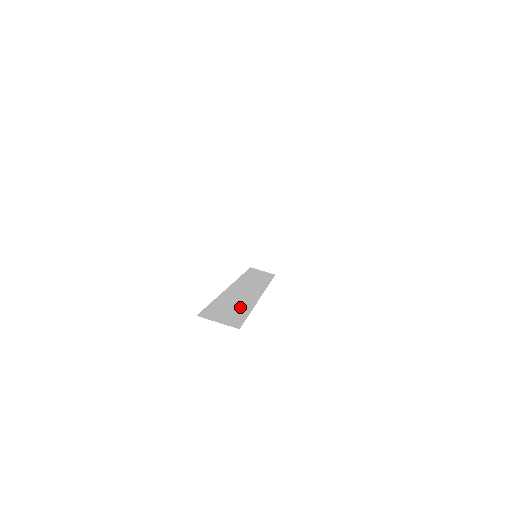
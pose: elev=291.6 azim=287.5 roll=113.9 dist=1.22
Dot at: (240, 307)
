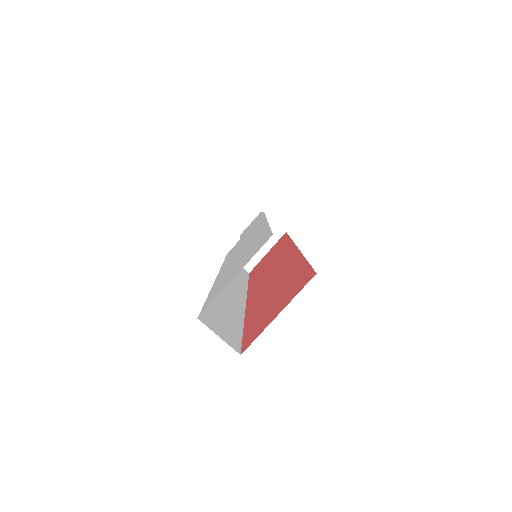
Dot at: (233, 316)
